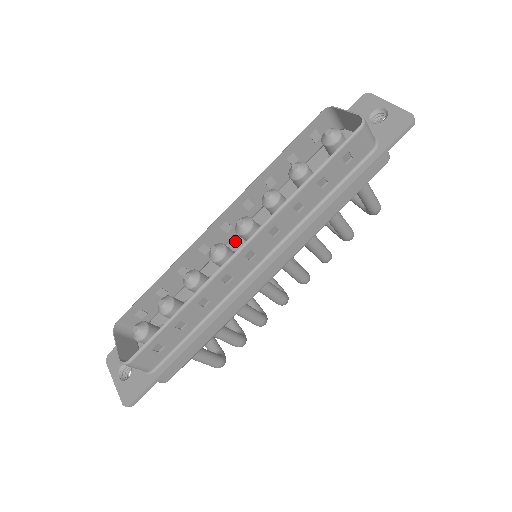
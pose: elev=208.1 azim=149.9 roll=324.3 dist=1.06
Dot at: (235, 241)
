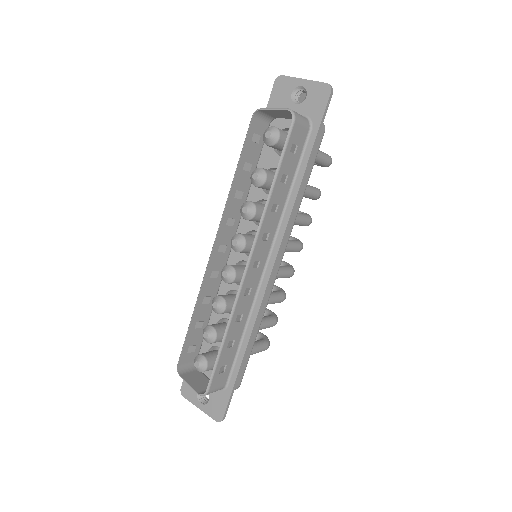
Dot at: (234, 254)
